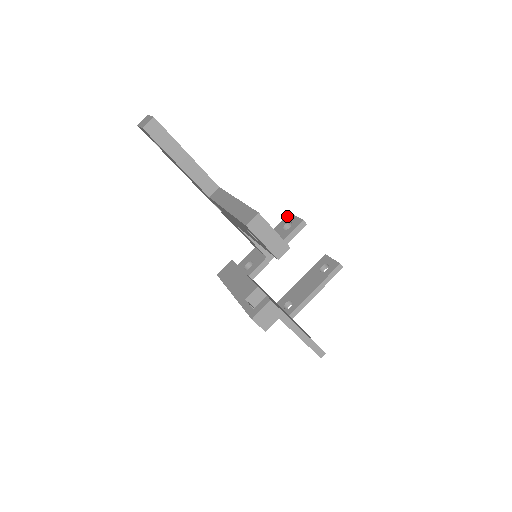
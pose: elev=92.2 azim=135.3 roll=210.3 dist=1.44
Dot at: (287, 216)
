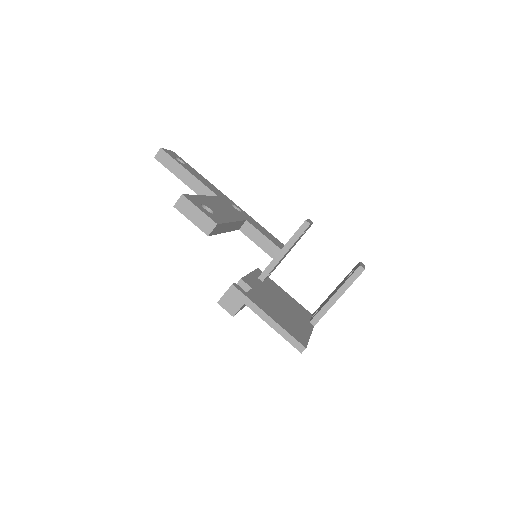
Dot at: occluded
